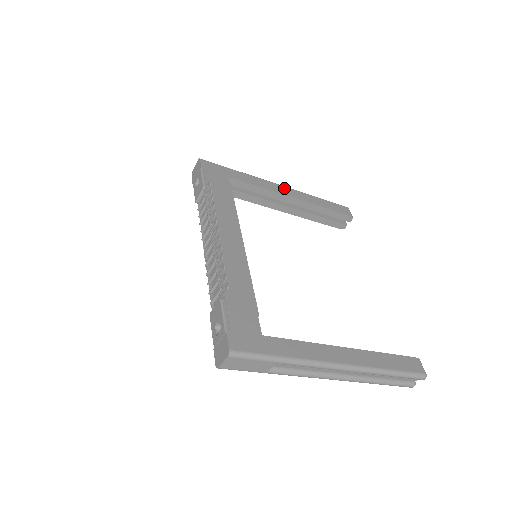
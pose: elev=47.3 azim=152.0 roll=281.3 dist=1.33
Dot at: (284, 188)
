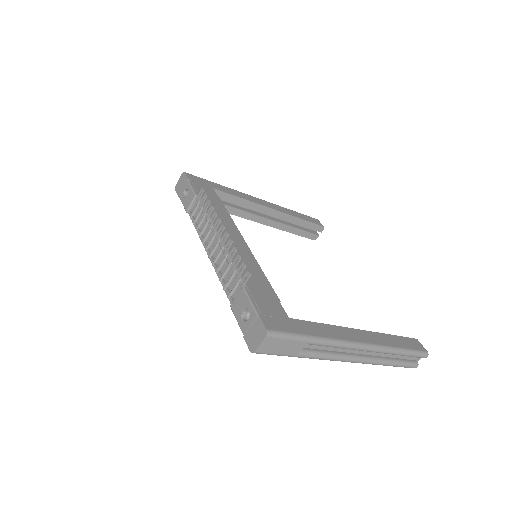
Dot at: (262, 201)
